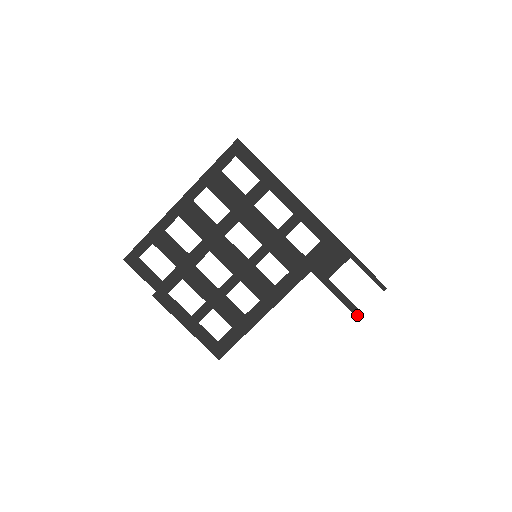
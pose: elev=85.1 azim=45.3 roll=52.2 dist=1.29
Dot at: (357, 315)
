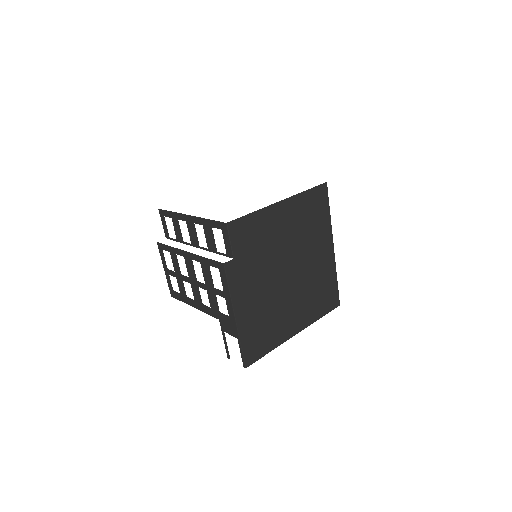
Dot at: (228, 358)
